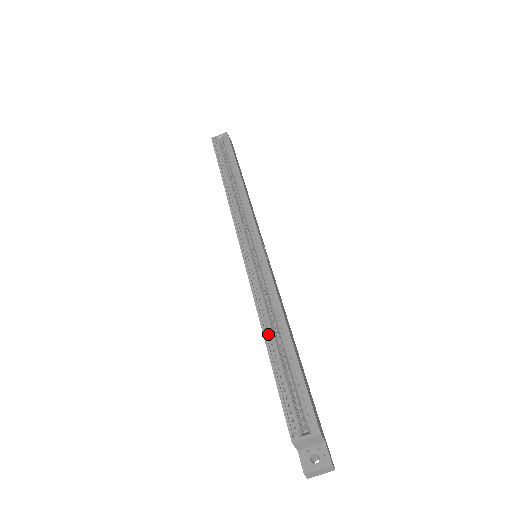
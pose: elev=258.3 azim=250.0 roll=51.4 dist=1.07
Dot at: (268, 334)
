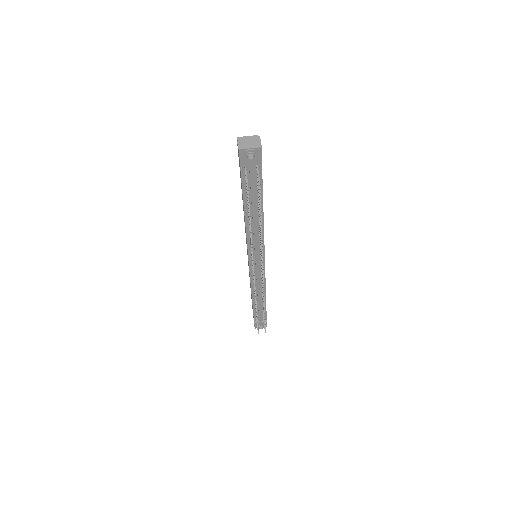
Dot at: occluded
